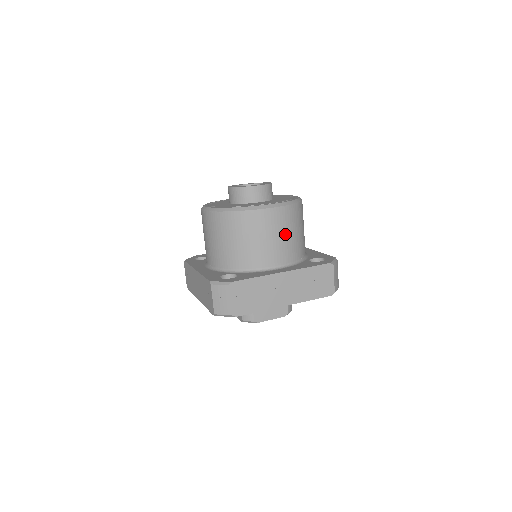
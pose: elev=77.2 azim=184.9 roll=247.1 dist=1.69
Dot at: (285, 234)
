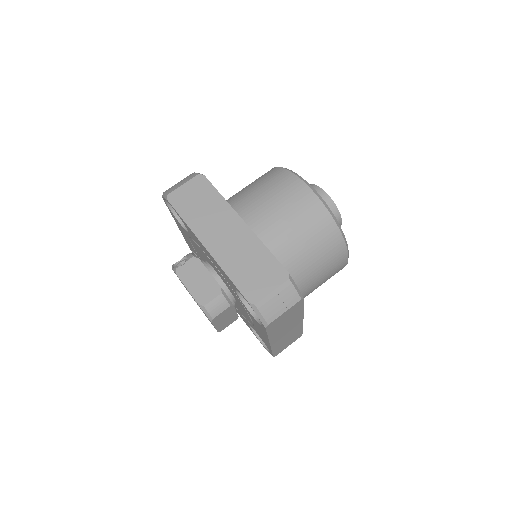
Dot at: occluded
